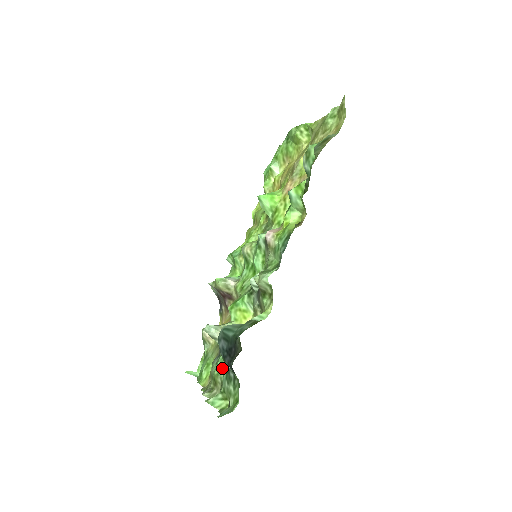
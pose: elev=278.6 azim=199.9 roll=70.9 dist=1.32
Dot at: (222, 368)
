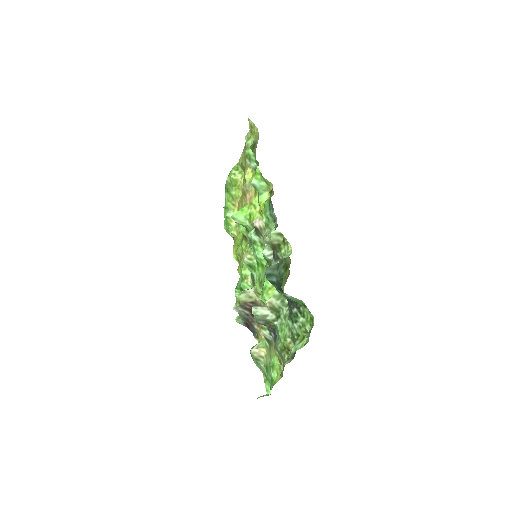
Dot at: (285, 331)
